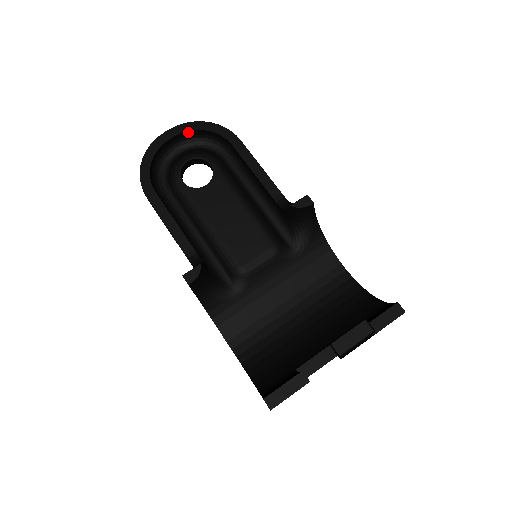
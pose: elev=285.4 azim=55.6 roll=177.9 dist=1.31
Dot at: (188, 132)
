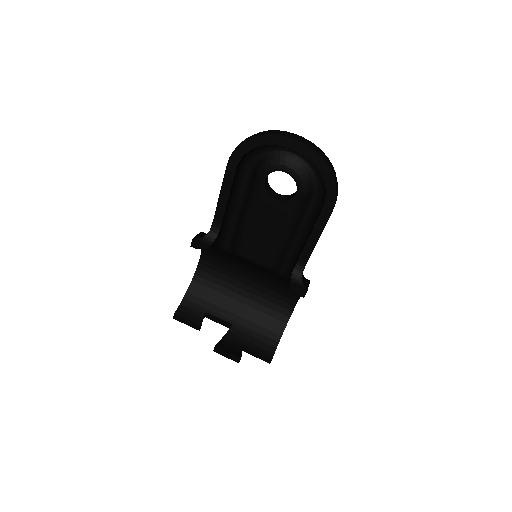
Dot at: (310, 158)
